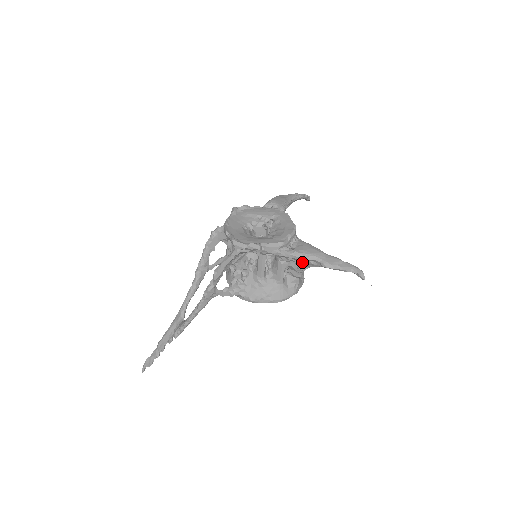
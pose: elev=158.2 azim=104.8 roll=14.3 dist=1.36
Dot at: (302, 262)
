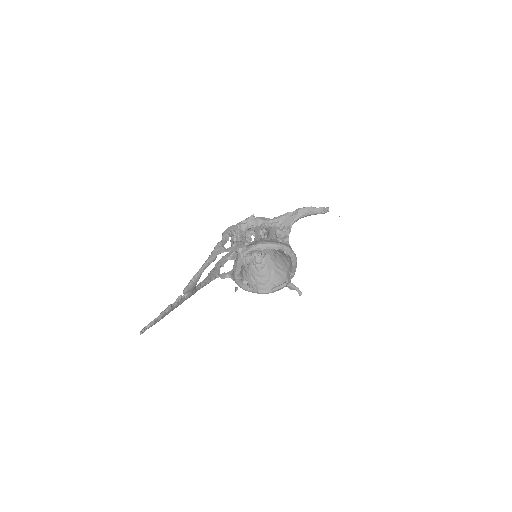
Dot at: (285, 222)
